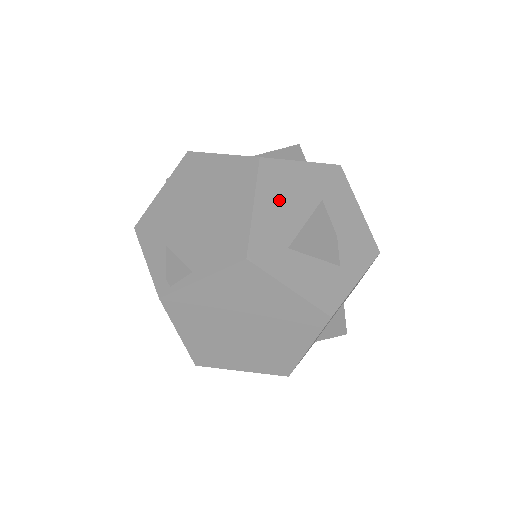
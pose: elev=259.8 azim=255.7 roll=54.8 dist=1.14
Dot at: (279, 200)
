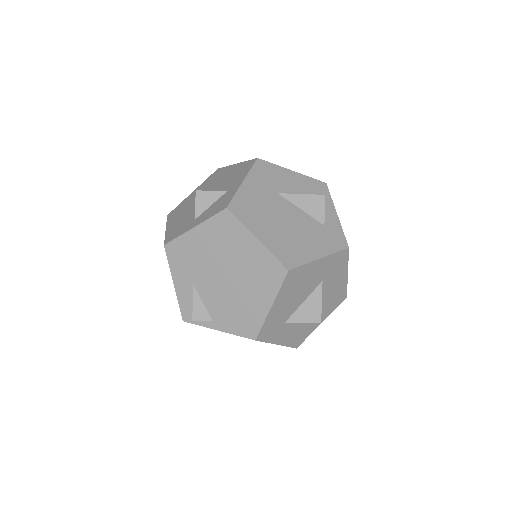
Dot at: (291, 295)
